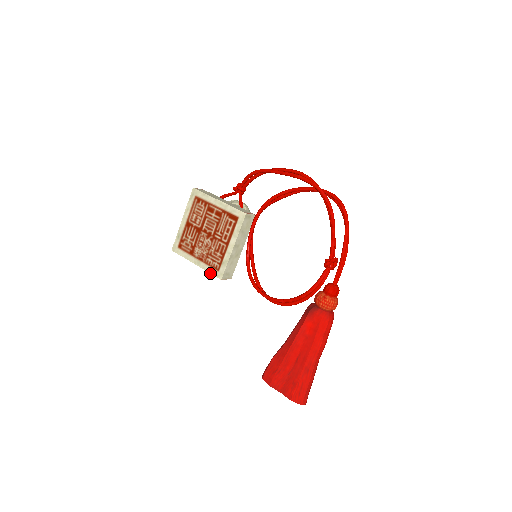
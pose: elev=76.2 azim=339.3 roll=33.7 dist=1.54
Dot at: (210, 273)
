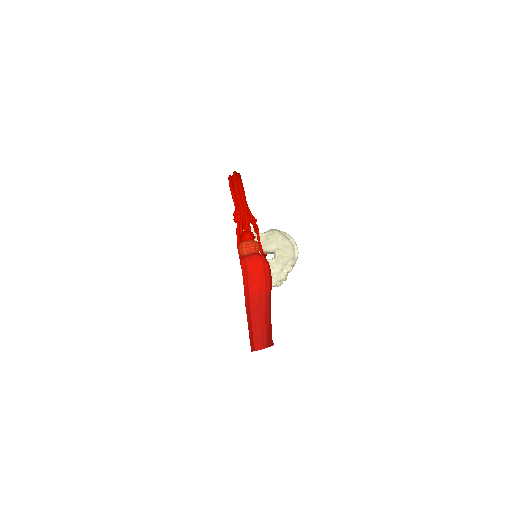
Dot at: occluded
